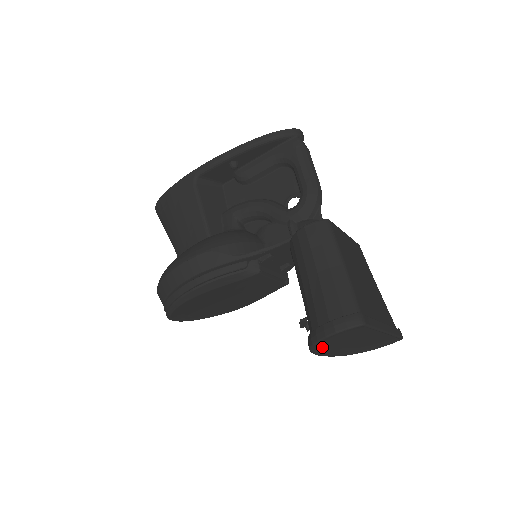
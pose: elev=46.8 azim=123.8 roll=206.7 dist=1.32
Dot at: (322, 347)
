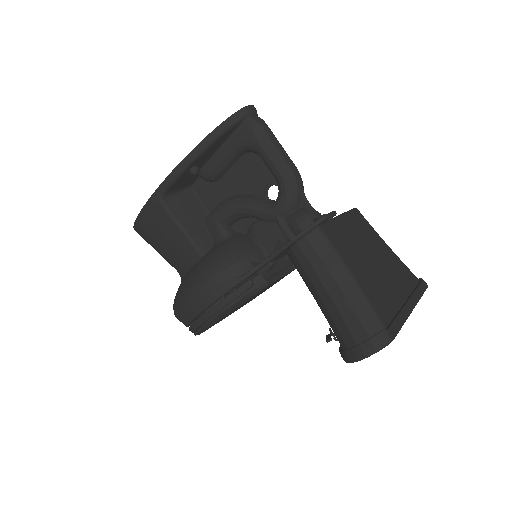
Dot at: occluded
